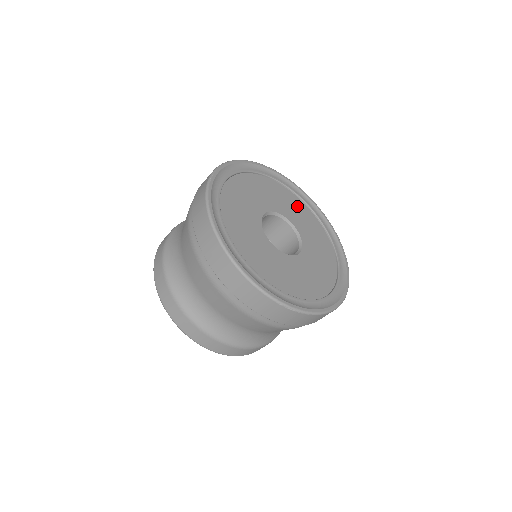
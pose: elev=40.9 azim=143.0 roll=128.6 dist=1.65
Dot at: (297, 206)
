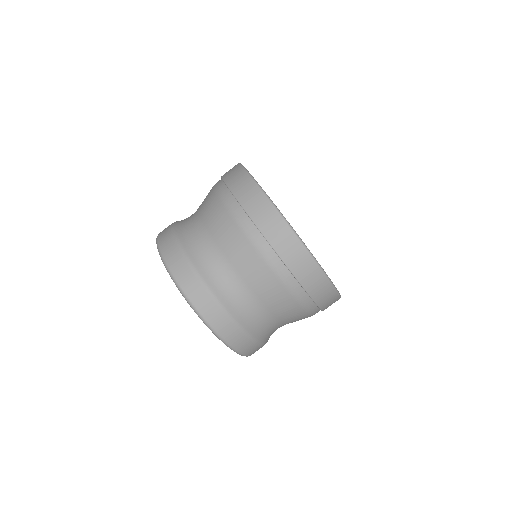
Dot at: occluded
